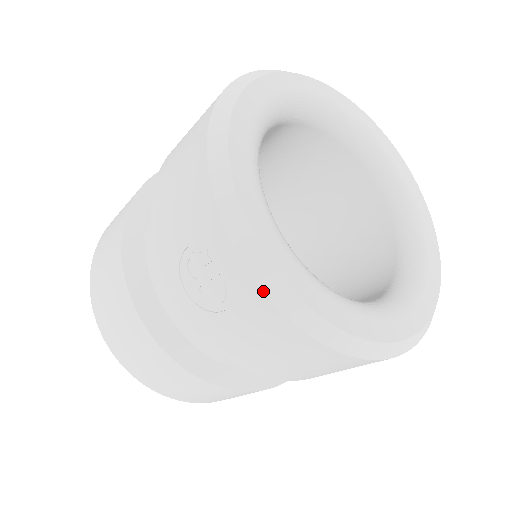
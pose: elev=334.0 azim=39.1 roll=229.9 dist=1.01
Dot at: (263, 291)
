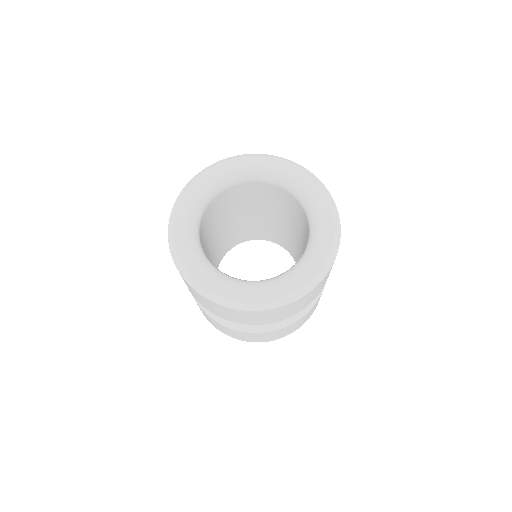
Dot at: (181, 275)
